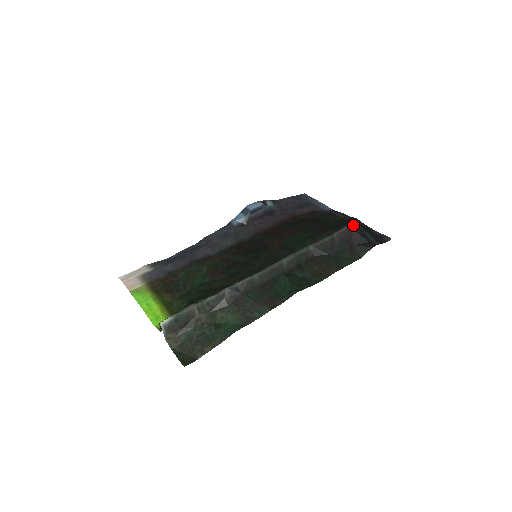
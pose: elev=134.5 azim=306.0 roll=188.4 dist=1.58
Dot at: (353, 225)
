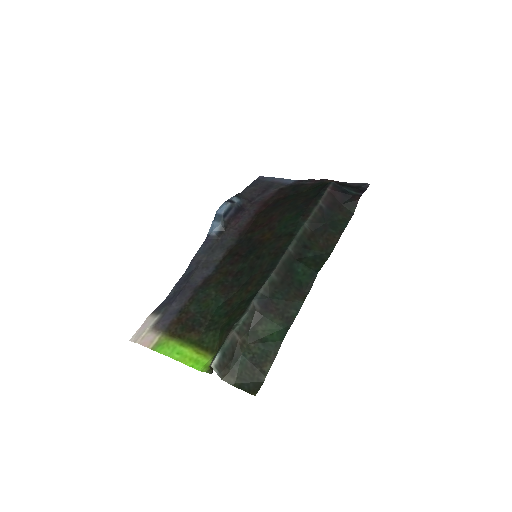
Dot at: (331, 186)
